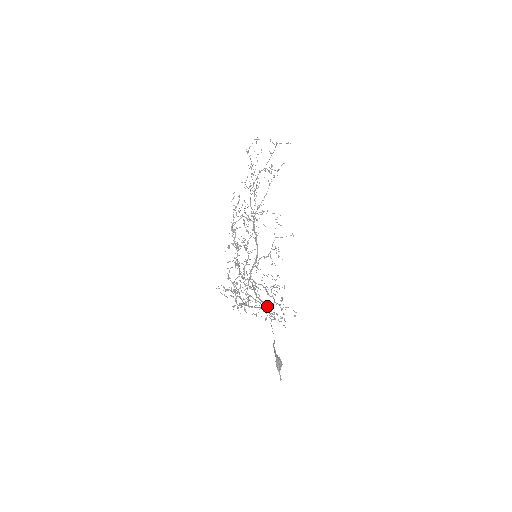
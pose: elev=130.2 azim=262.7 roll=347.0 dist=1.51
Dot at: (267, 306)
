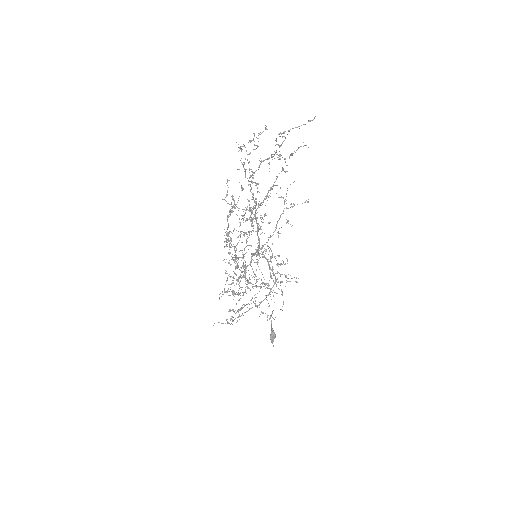
Dot at: (266, 296)
